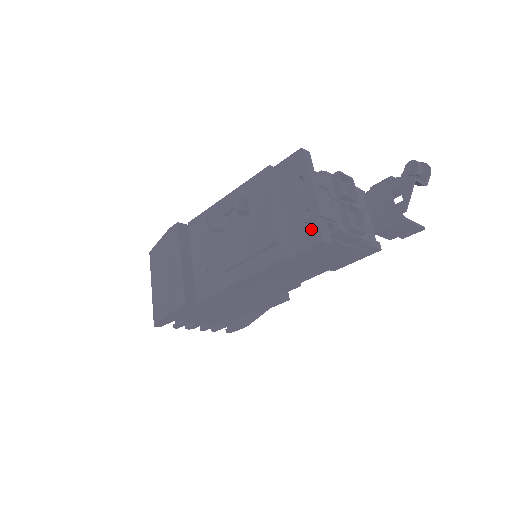
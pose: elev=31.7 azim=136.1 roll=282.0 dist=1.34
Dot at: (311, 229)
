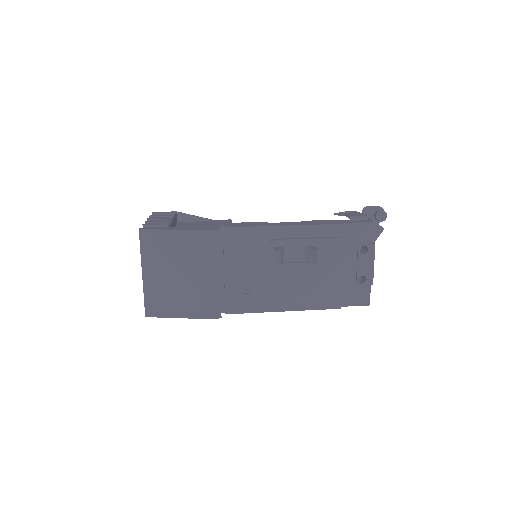
Dot at: (363, 292)
